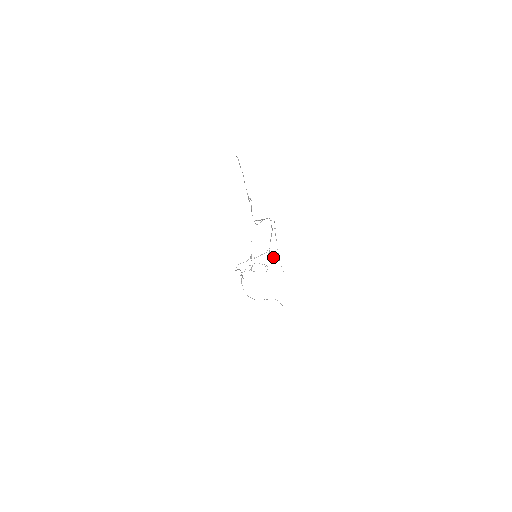
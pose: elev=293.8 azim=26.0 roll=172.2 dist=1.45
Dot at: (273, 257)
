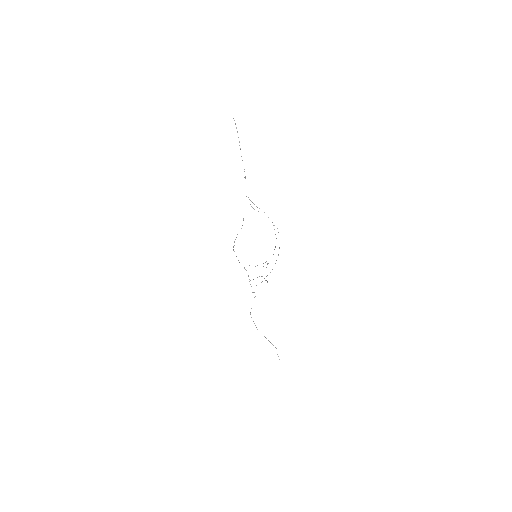
Dot at: occluded
